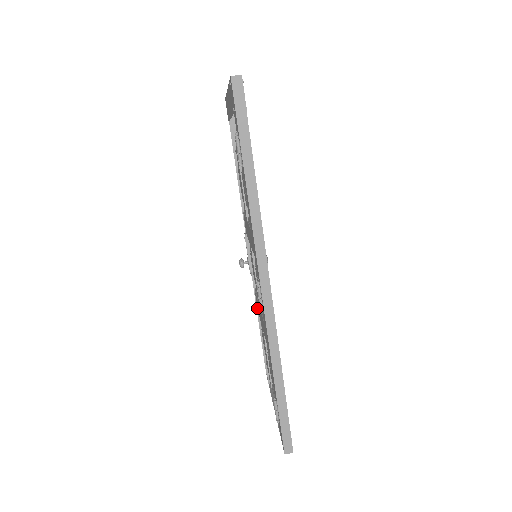
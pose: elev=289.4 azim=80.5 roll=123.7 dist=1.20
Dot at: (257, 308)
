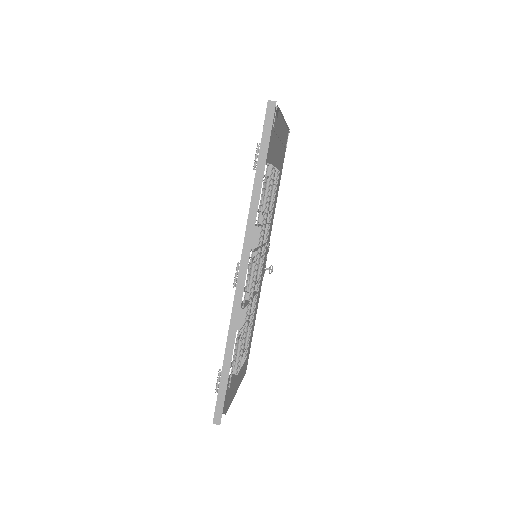
Dot at: occluded
